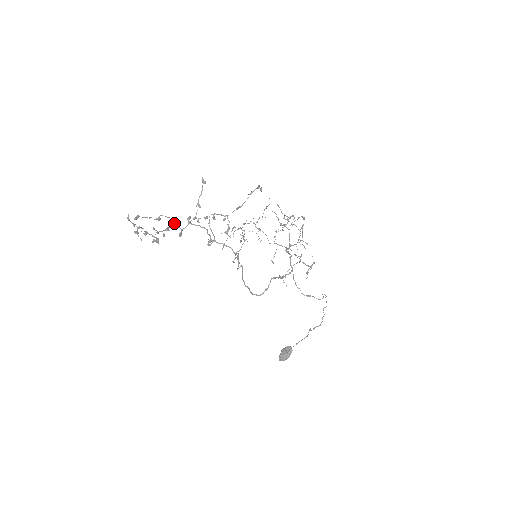
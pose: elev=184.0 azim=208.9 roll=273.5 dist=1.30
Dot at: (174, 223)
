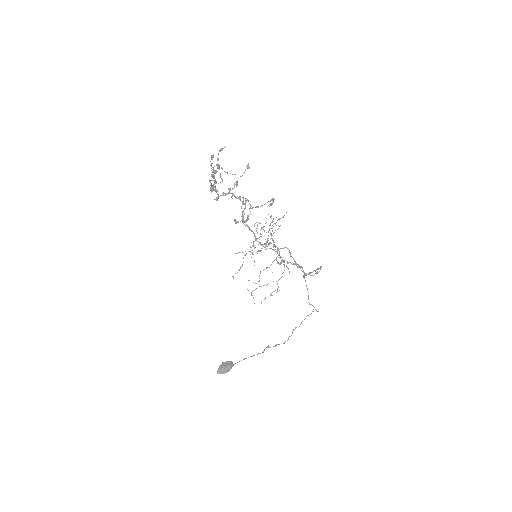
Dot at: occluded
